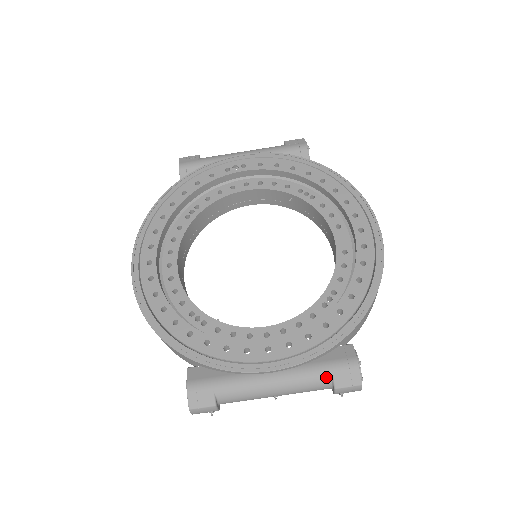
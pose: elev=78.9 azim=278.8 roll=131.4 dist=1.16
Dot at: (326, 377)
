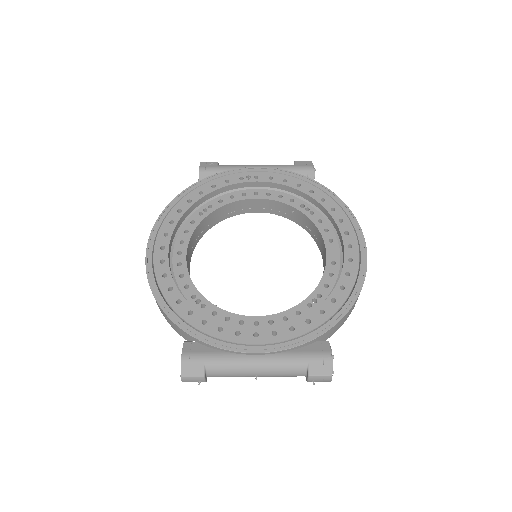
Dot at: (302, 365)
